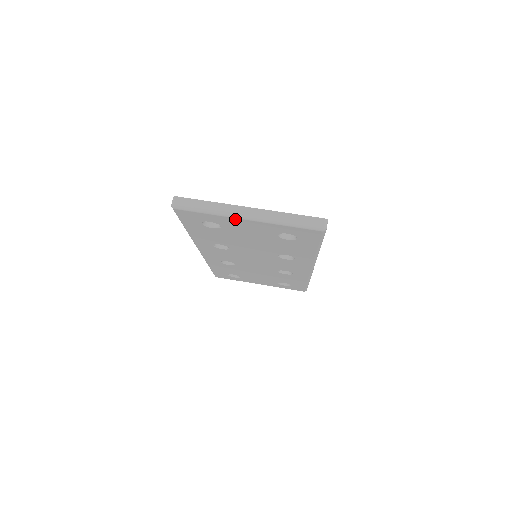
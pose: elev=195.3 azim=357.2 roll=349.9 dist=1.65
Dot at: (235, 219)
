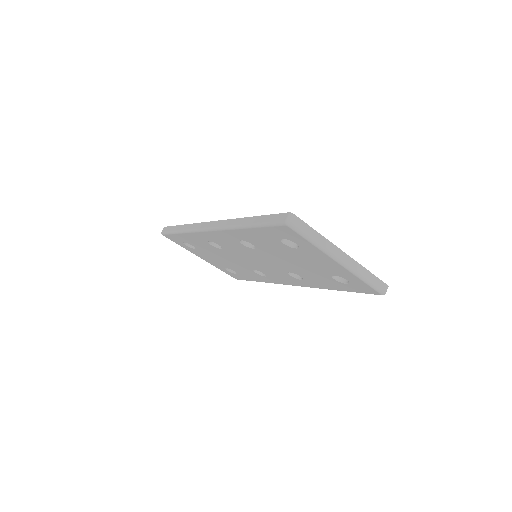
Dot at: (328, 257)
